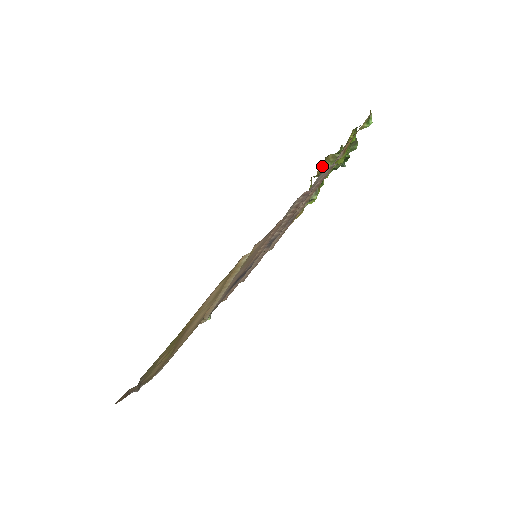
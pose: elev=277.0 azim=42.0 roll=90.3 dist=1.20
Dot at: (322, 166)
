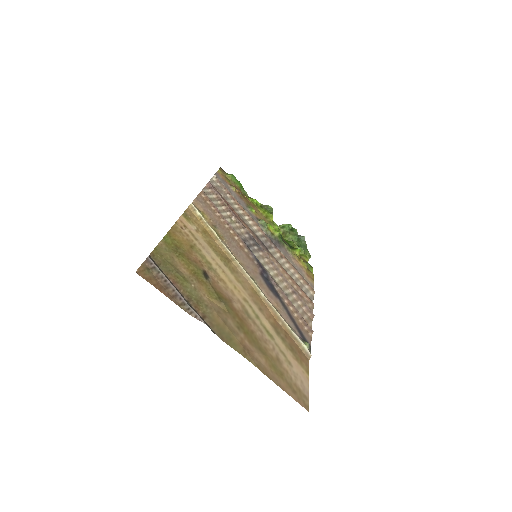
Dot at: occluded
